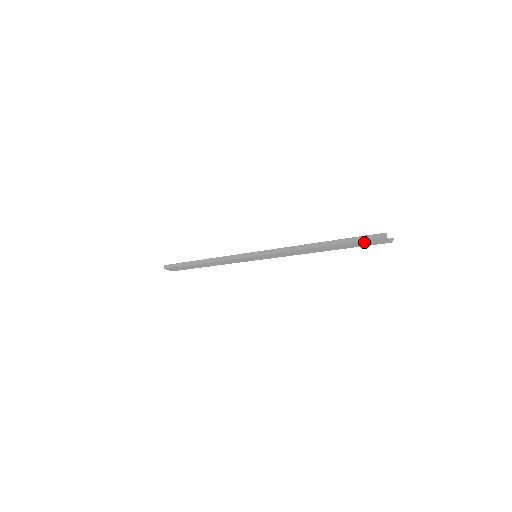
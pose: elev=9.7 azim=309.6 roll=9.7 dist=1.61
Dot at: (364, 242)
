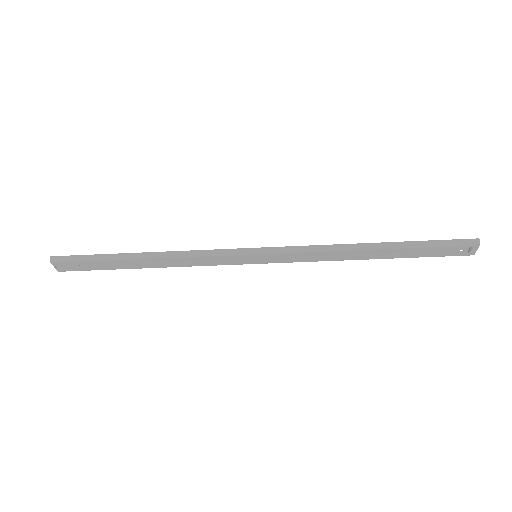
Dot at: (444, 248)
